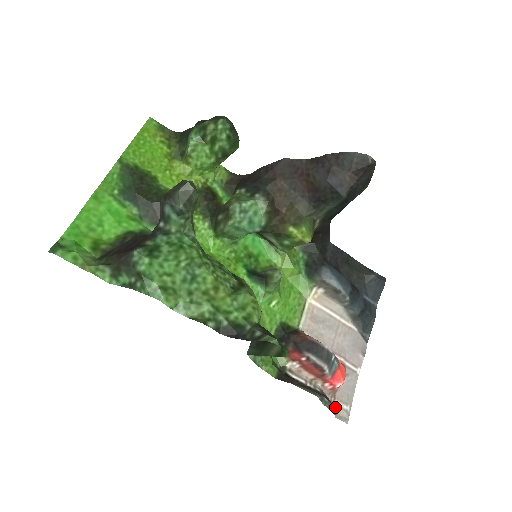
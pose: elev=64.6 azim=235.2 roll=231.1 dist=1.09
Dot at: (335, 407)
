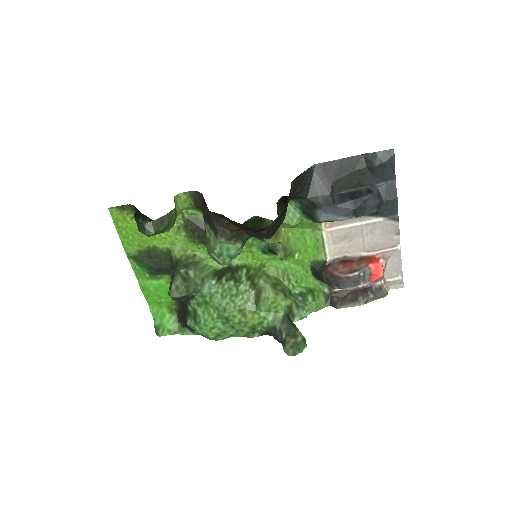
Dot at: (388, 283)
